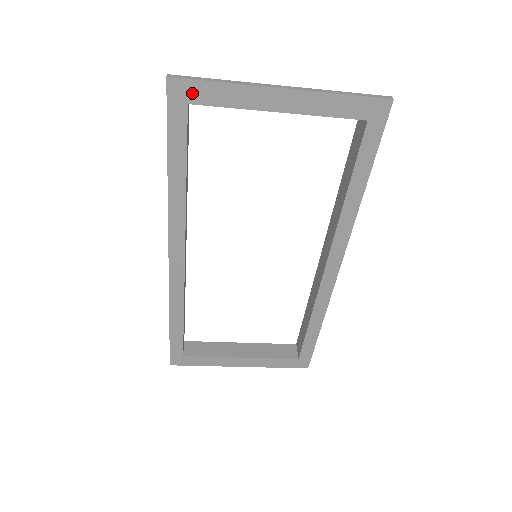
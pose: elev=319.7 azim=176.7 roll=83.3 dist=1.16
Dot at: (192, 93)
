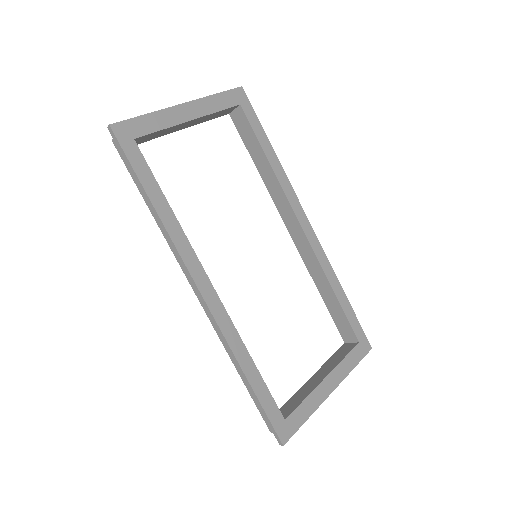
Dot at: (132, 130)
